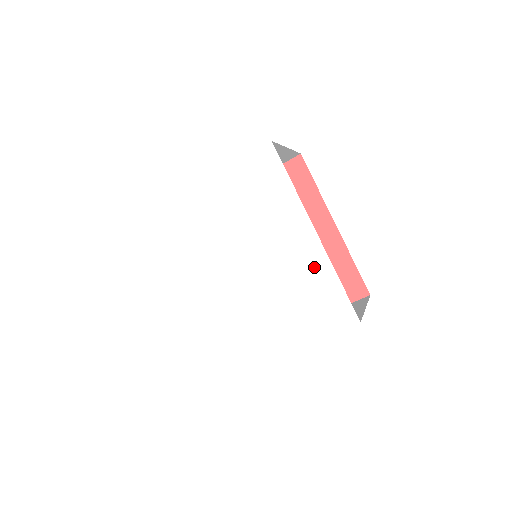
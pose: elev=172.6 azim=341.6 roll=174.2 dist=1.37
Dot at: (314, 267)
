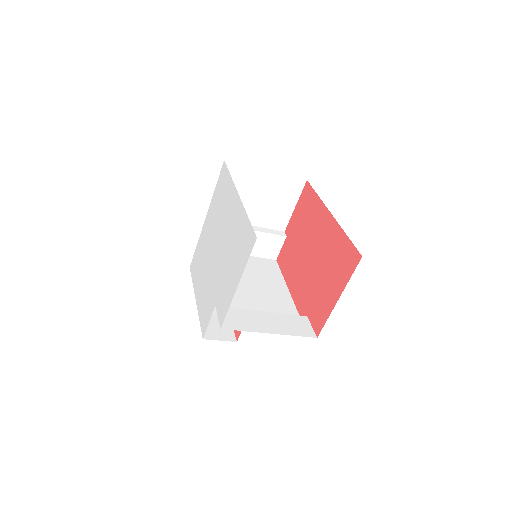
Dot at: (239, 219)
